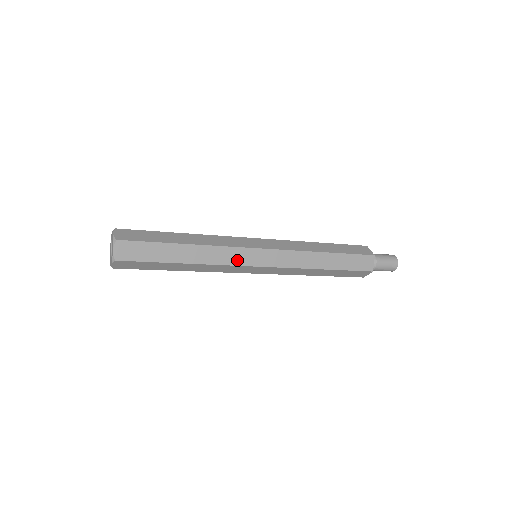
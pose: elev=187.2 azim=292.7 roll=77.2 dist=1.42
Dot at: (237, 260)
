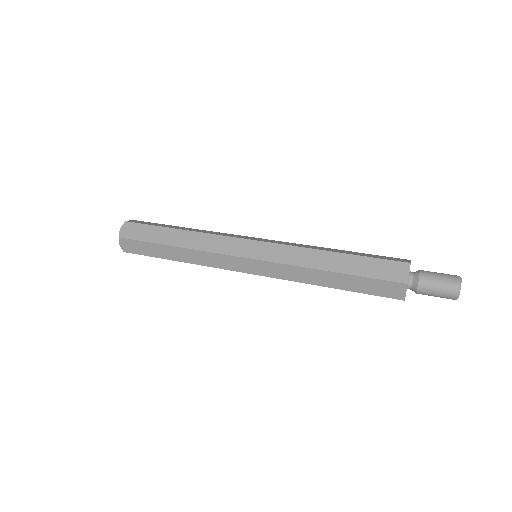
Dot at: (224, 249)
